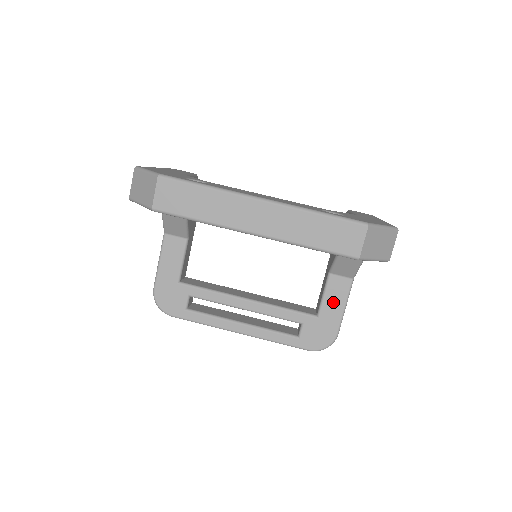
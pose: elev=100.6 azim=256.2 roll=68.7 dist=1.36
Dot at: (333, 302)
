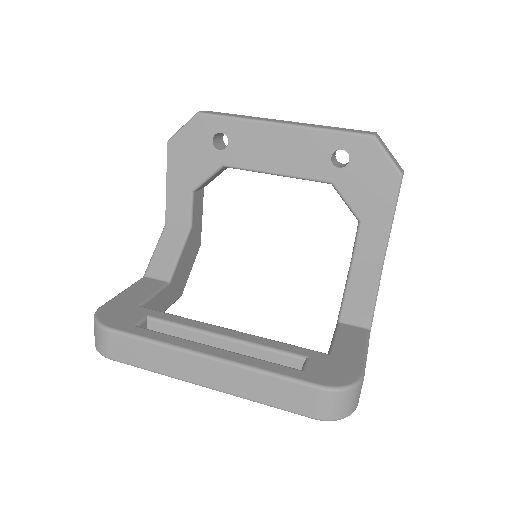
Dot at: (348, 344)
